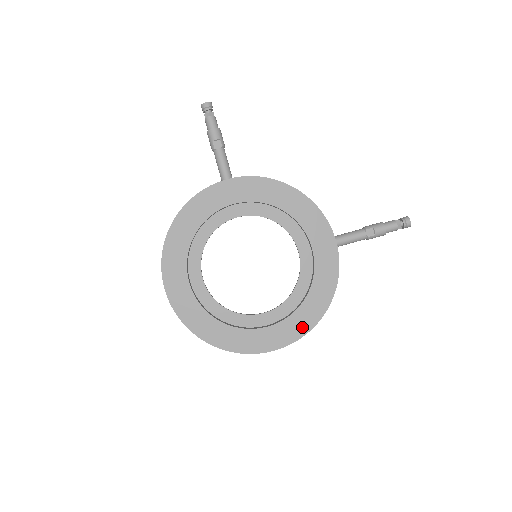
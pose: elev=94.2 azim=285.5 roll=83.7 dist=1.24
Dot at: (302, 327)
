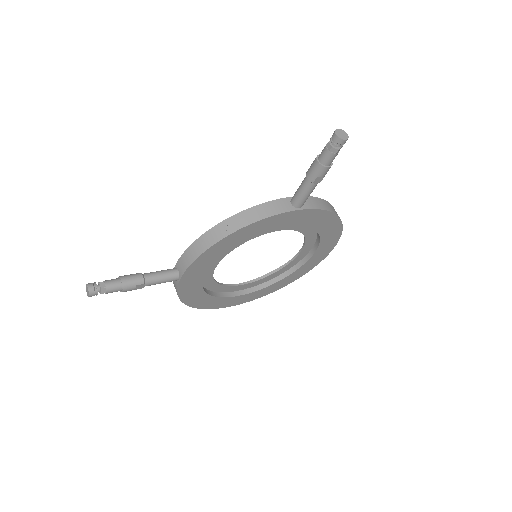
Dot at: (334, 236)
